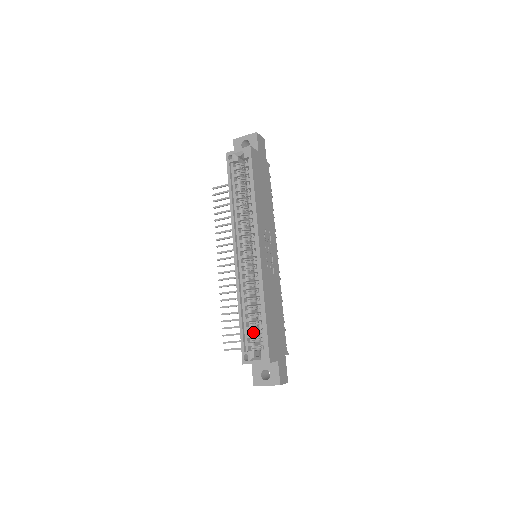
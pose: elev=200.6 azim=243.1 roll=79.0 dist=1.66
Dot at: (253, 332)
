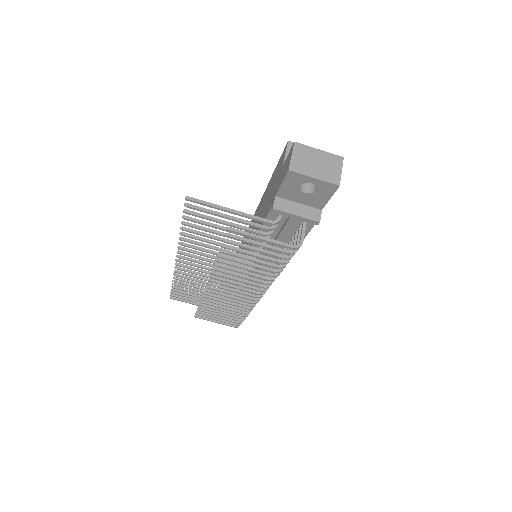
Dot at: occluded
